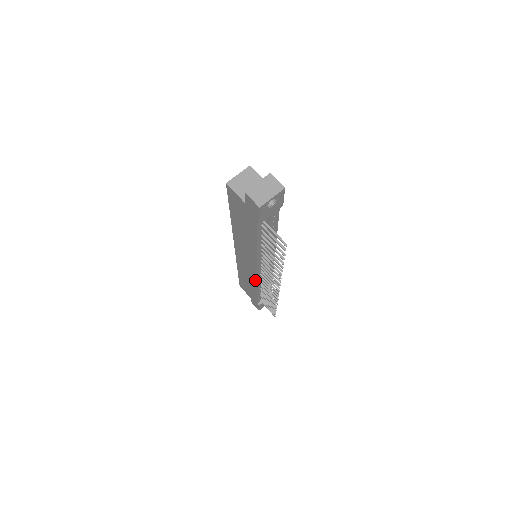
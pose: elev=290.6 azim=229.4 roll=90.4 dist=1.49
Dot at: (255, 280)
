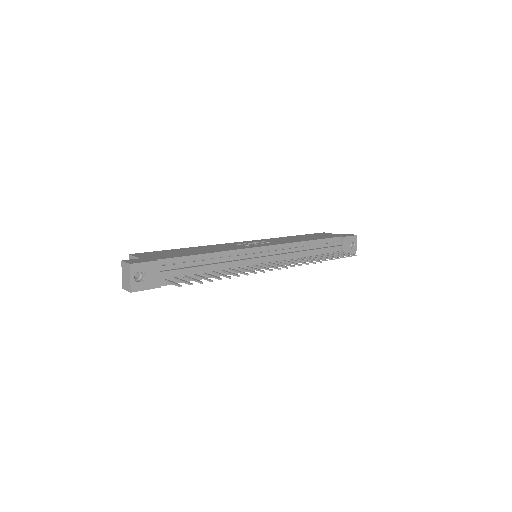
Dot at: (284, 265)
